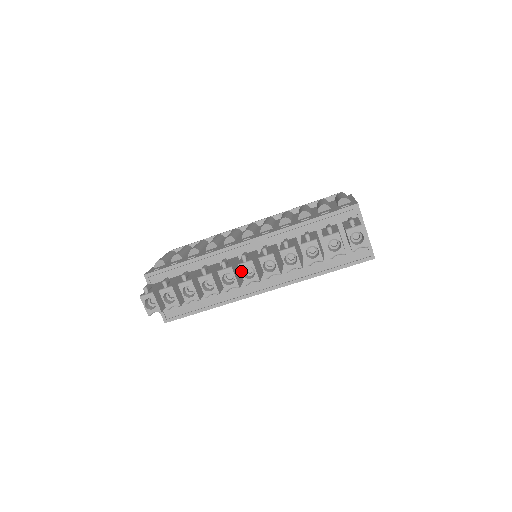
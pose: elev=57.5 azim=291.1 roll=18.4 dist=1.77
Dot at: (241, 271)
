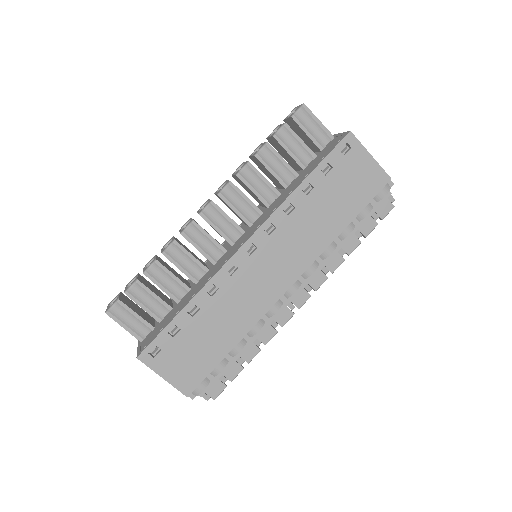
Dot at: occluded
